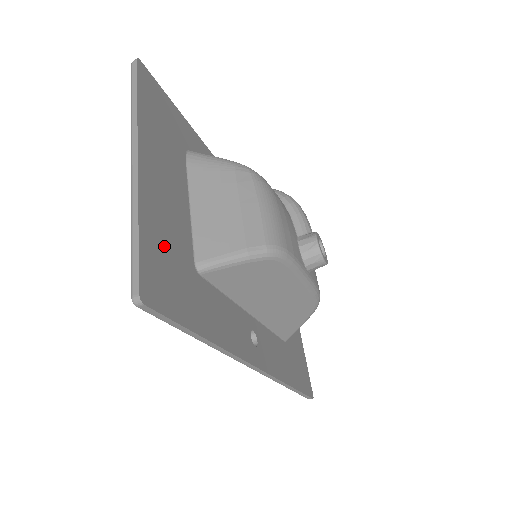
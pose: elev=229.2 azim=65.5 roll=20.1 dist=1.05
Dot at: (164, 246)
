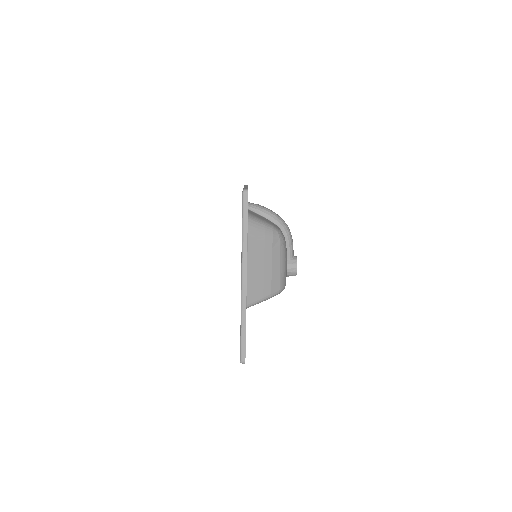
Dot at: occluded
